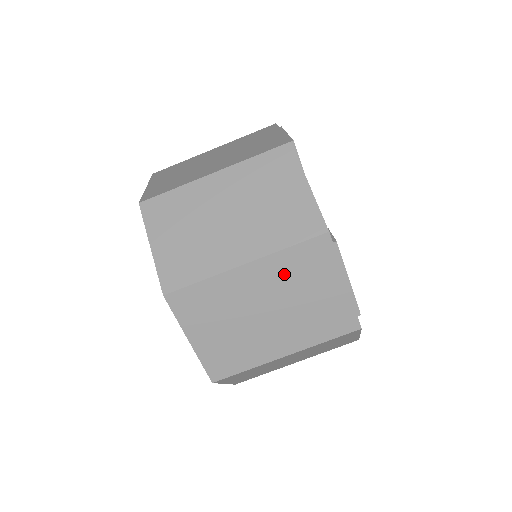
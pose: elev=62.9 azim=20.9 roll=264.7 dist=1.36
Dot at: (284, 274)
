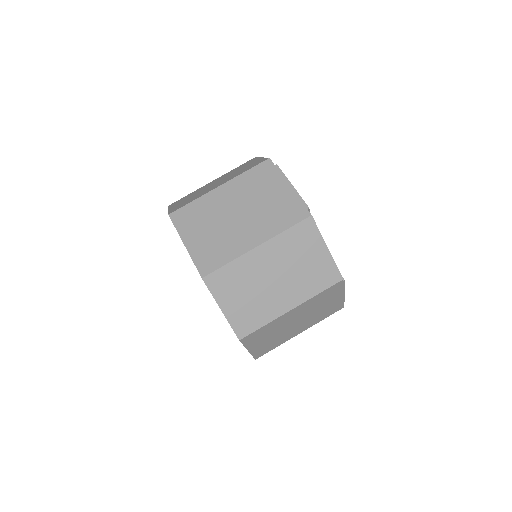
Dot at: (246, 187)
